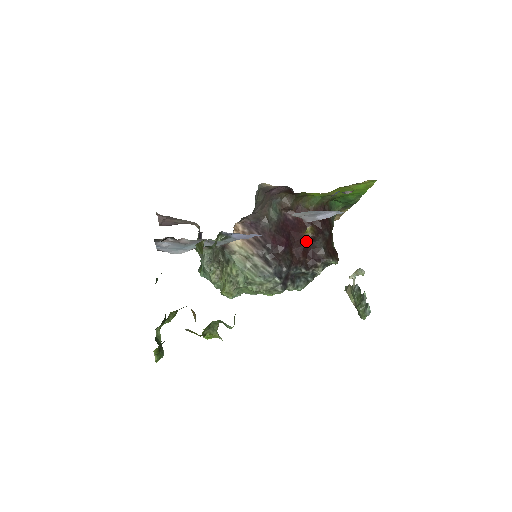
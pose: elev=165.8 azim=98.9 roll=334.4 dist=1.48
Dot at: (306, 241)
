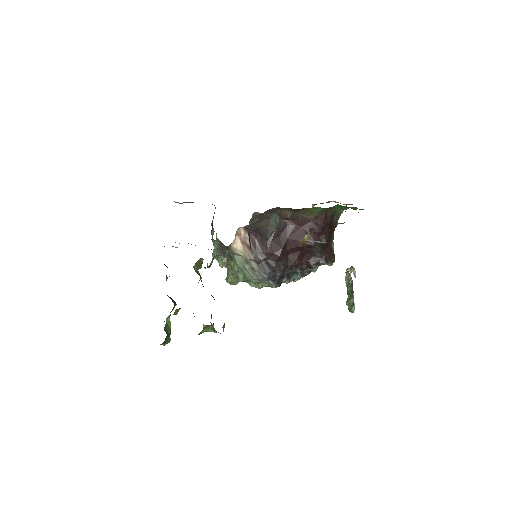
Dot at: (303, 248)
